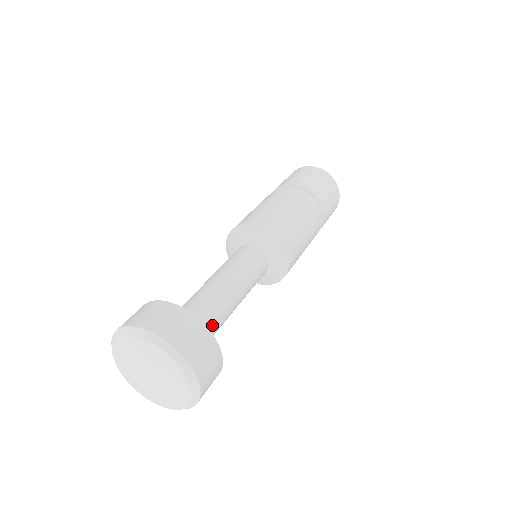
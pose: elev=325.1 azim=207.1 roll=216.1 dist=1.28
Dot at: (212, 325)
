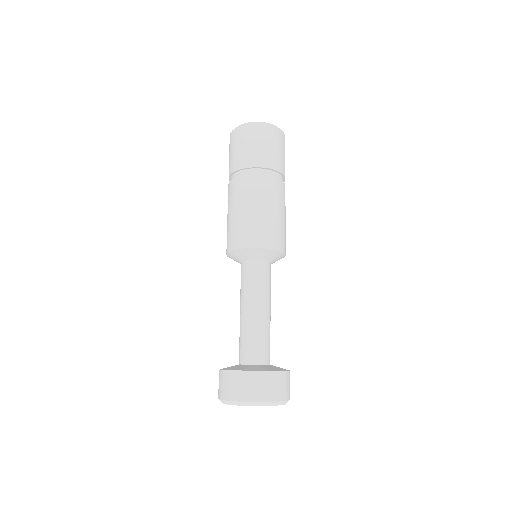
Dot at: (261, 349)
